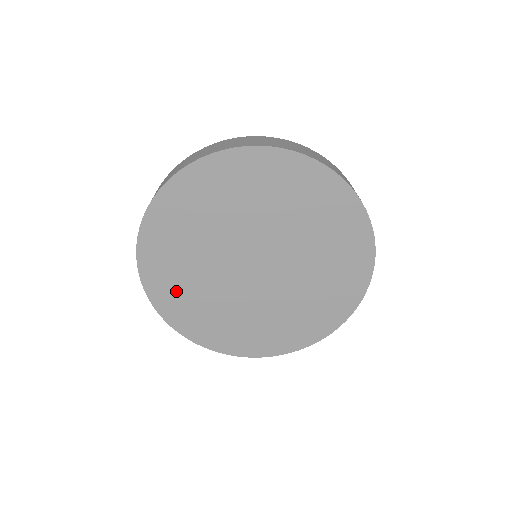
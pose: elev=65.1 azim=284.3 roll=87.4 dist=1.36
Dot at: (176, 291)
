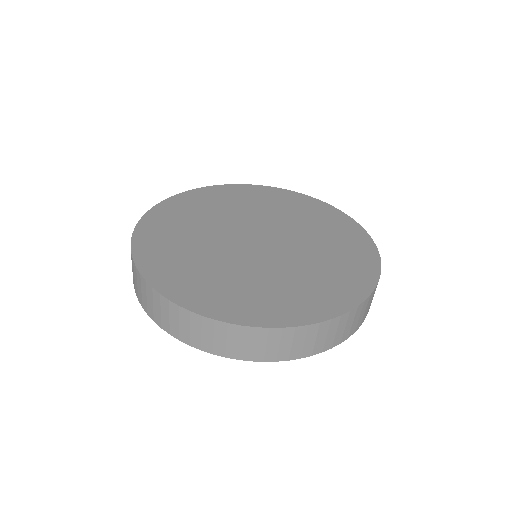
Dot at: (166, 232)
